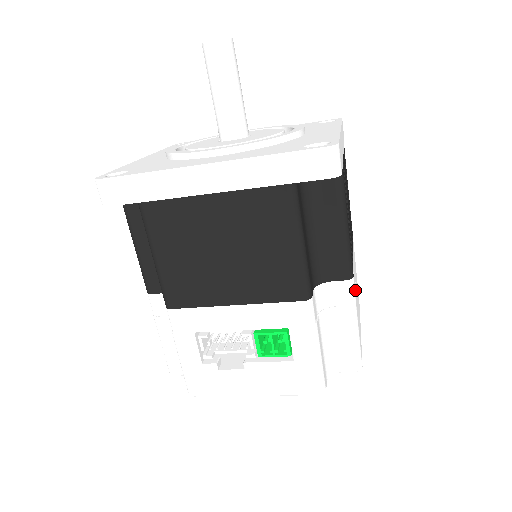
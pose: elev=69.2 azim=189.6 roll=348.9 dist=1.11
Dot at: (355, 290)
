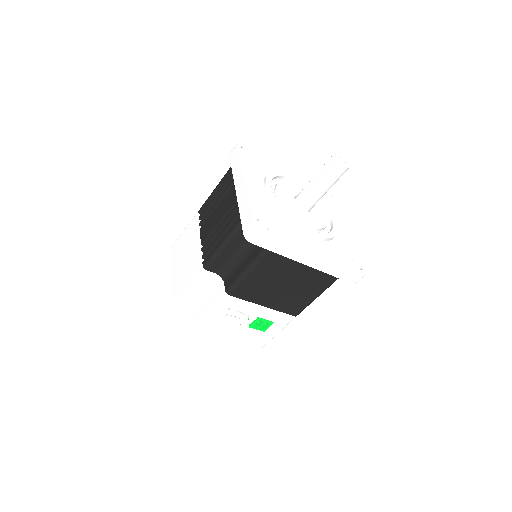
Dot at: occluded
